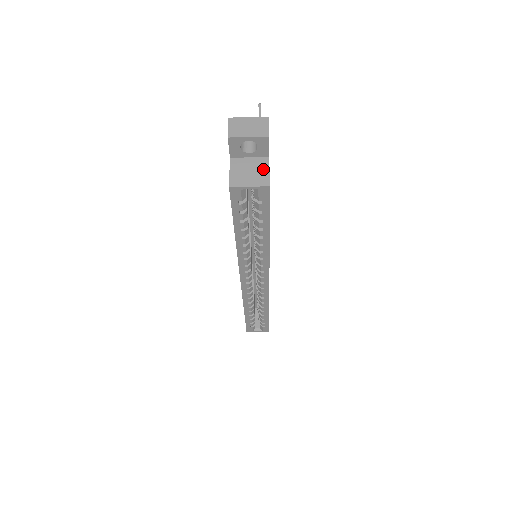
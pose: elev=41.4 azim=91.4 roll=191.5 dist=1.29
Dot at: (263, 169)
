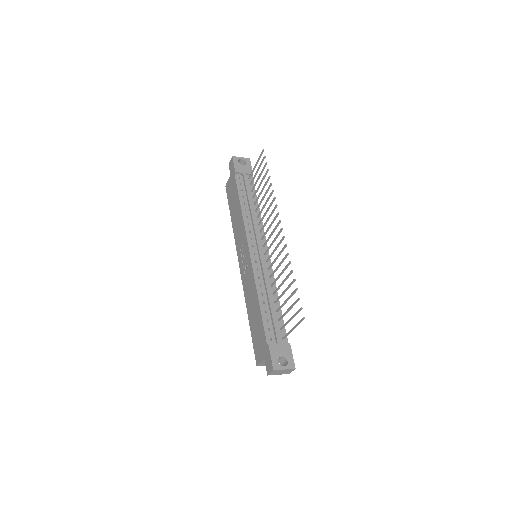
Dot at: occluded
